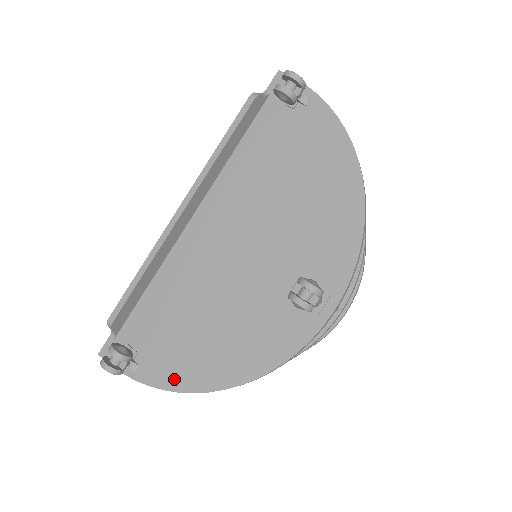
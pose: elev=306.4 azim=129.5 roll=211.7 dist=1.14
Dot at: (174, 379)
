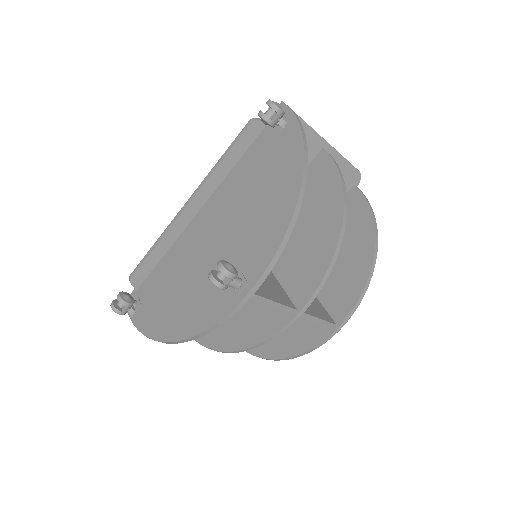
Dot at: (150, 328)
